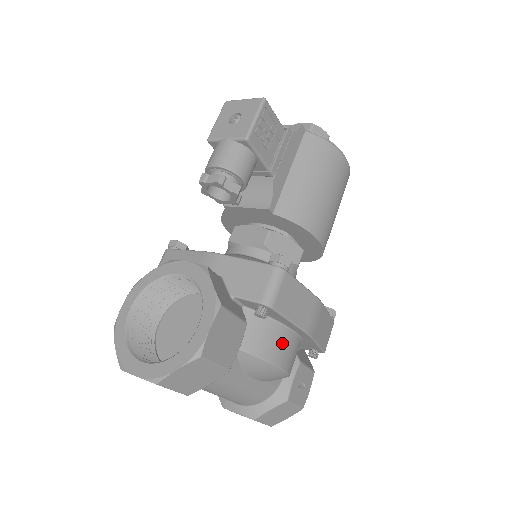
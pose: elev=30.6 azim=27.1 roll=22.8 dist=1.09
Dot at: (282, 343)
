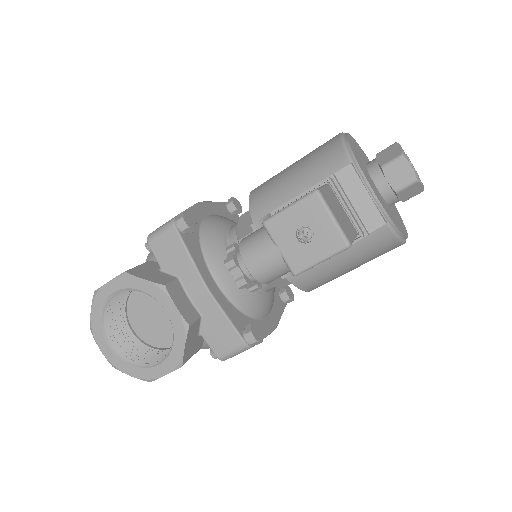
Dot at: occluded
